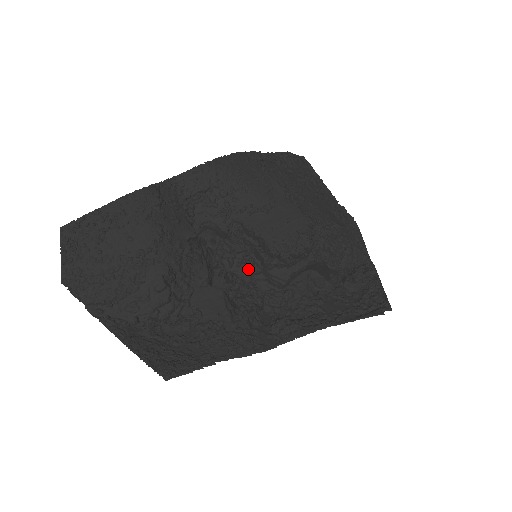
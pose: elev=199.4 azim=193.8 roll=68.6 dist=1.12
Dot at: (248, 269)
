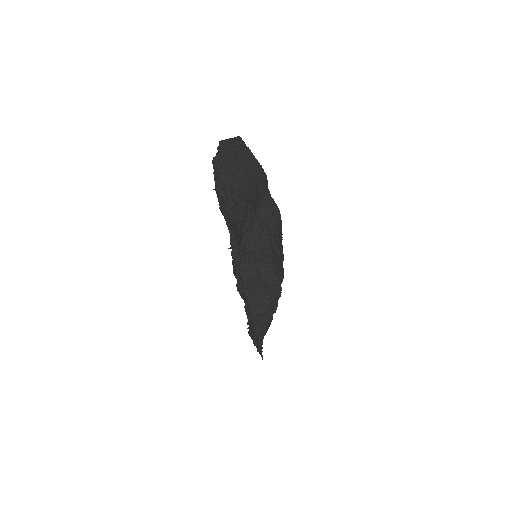
Dot at: (247, 255)
